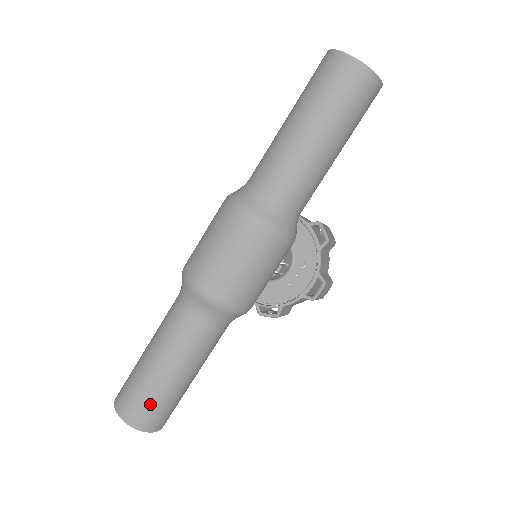
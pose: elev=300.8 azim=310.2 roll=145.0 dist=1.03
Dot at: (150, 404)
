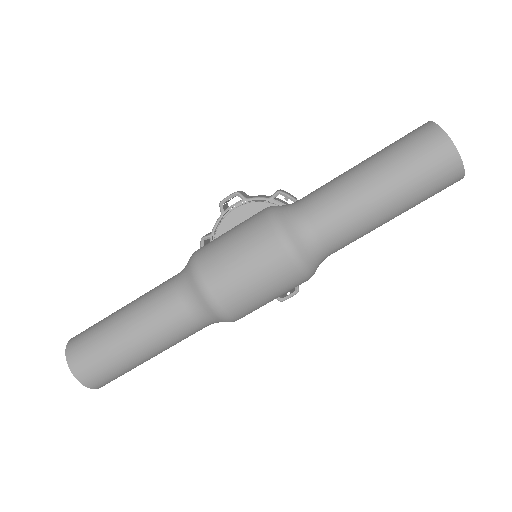
Dot at: (110, 371)
